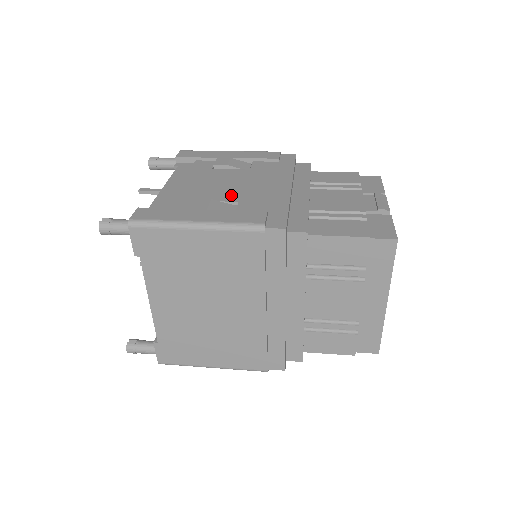
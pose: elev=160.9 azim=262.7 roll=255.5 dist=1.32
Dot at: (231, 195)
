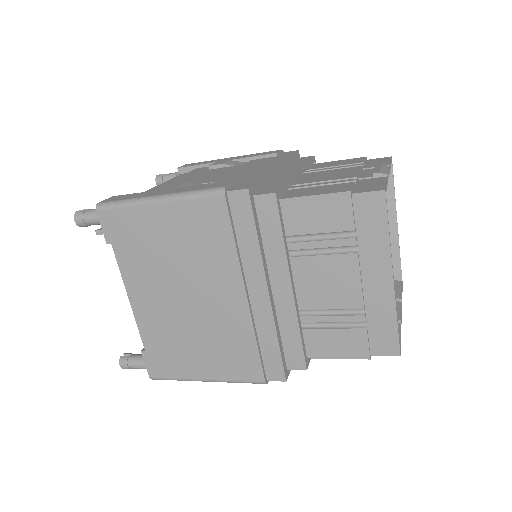
Dot at: (211, 179)
